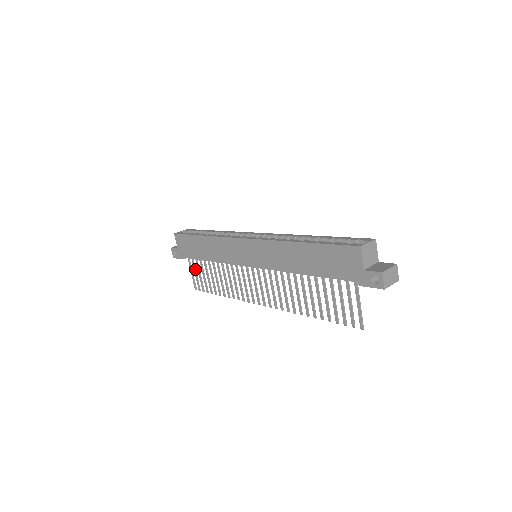
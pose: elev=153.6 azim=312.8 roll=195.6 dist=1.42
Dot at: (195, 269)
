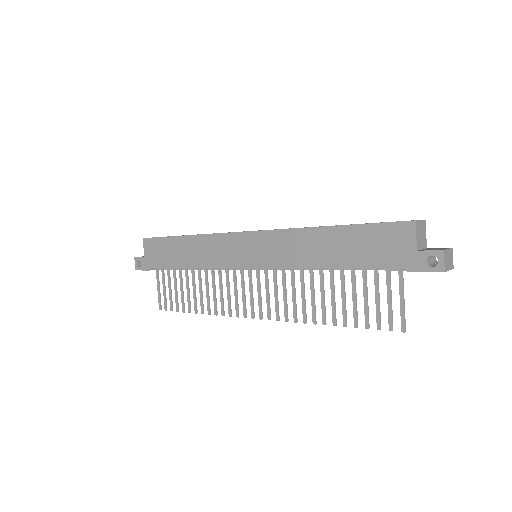
Dot at: (164, 282)
